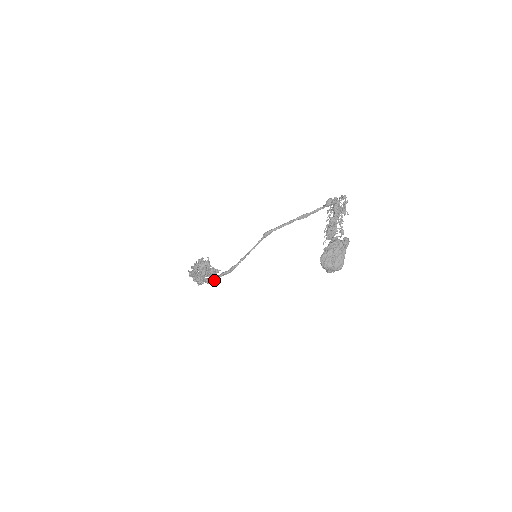
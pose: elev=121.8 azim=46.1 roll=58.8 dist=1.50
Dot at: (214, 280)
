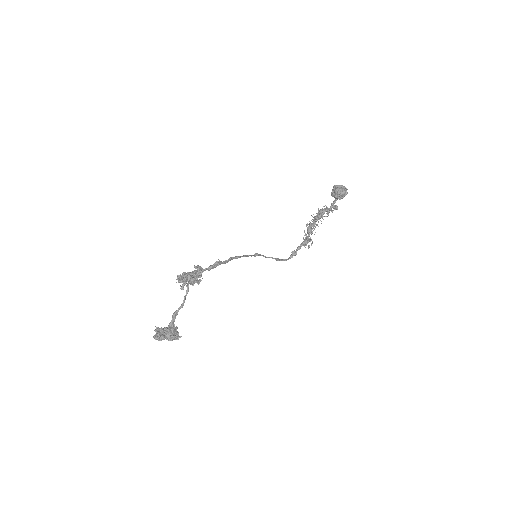
Dot at: (221, 261)
